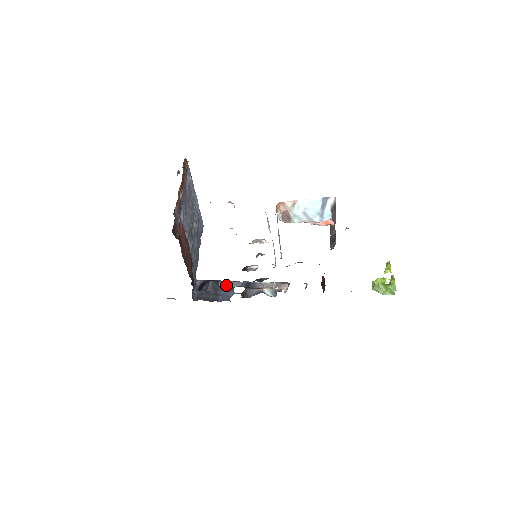
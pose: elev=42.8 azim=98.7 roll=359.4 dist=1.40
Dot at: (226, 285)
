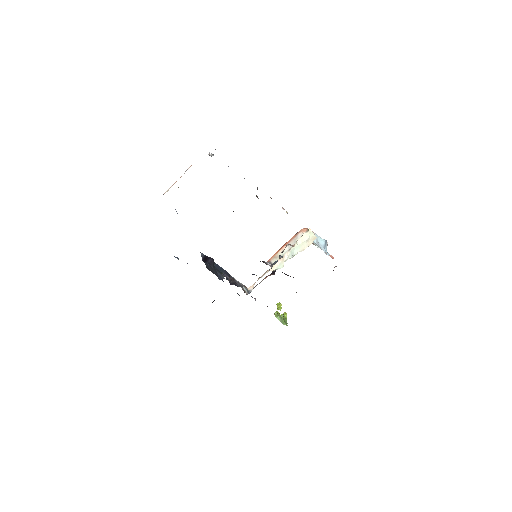
Dot at: (218, 268)
